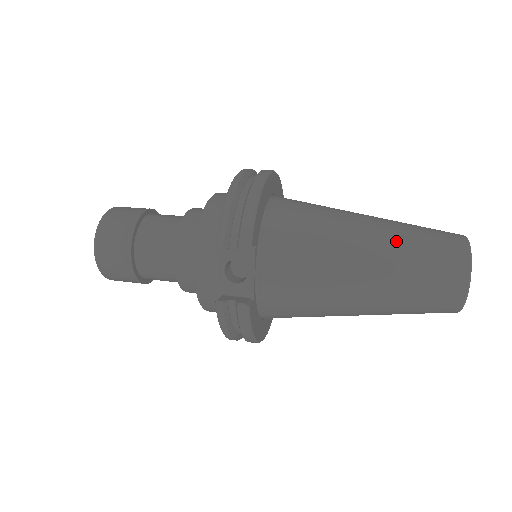
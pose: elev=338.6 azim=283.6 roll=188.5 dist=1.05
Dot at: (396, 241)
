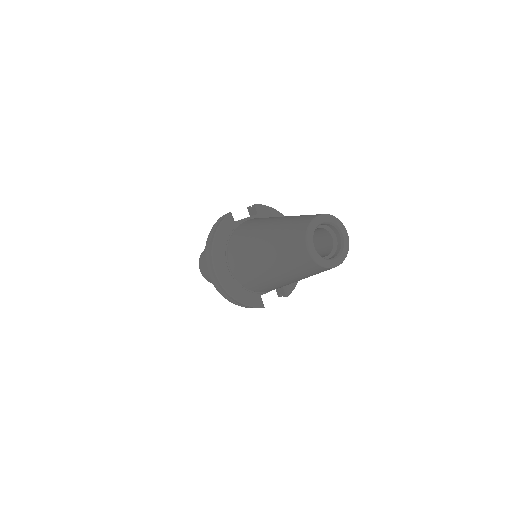
Dot at: occluded
